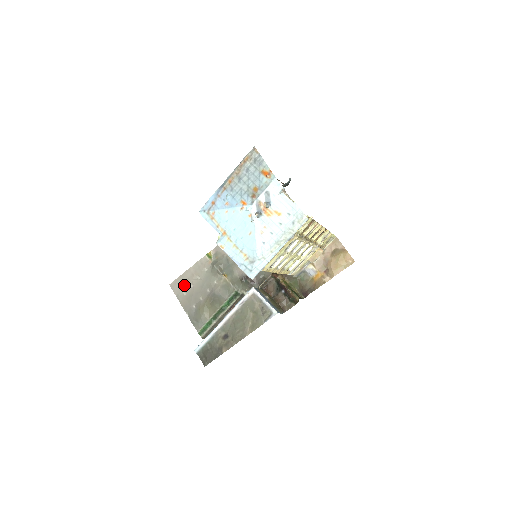
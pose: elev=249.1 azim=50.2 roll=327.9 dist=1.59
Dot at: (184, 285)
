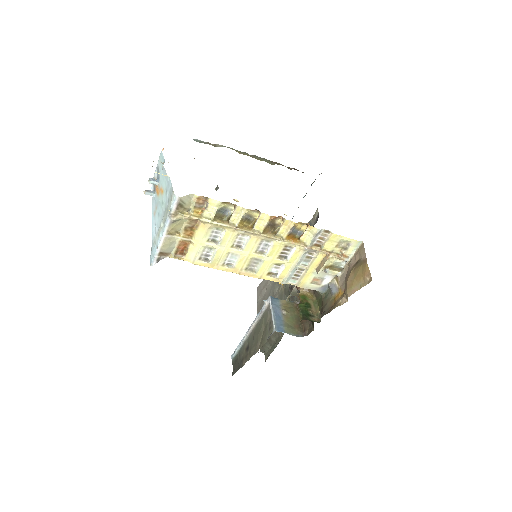
Dot at: (262, 290)
